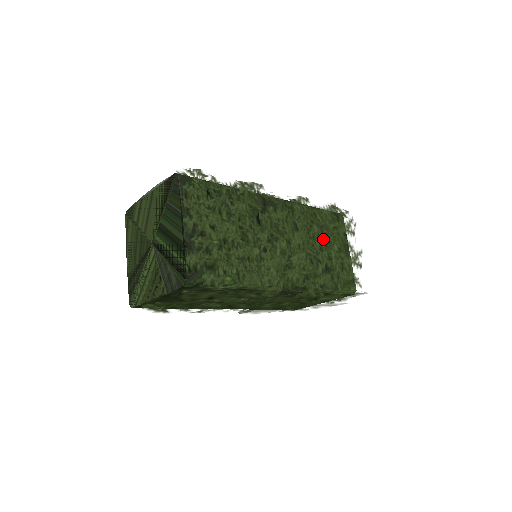
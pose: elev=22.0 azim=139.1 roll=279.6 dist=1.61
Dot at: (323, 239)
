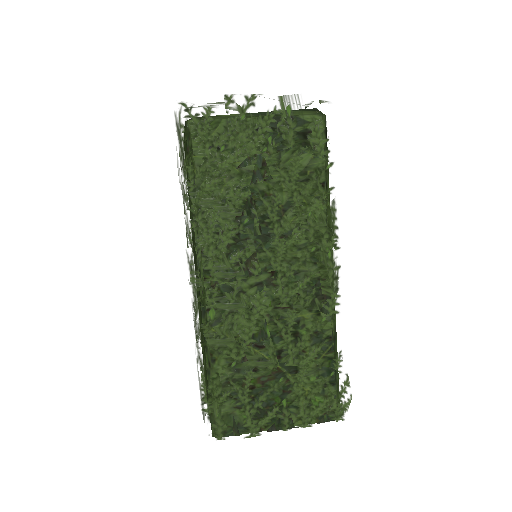
Dot at: occluded
